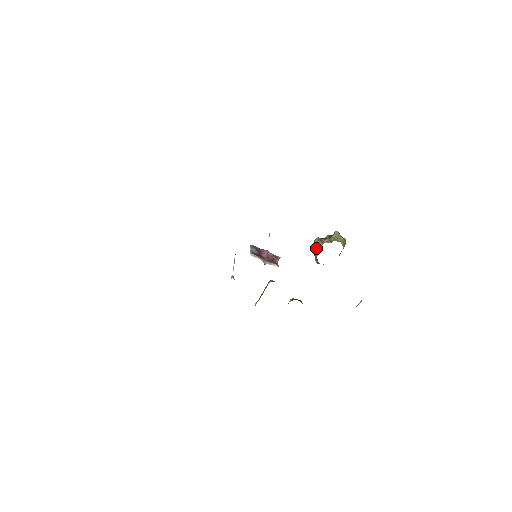
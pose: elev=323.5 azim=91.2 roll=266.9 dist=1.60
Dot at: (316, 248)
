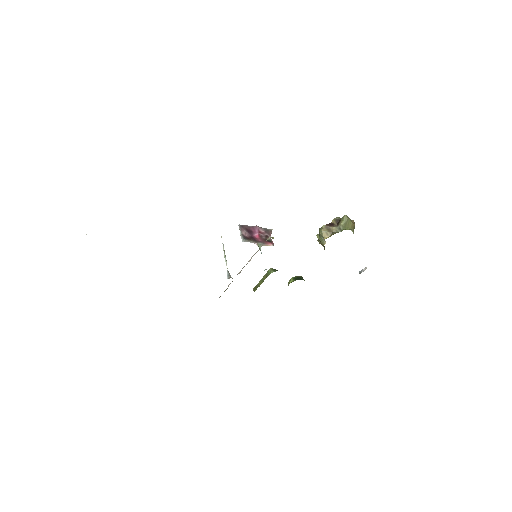
Dot at: (323, 238)
